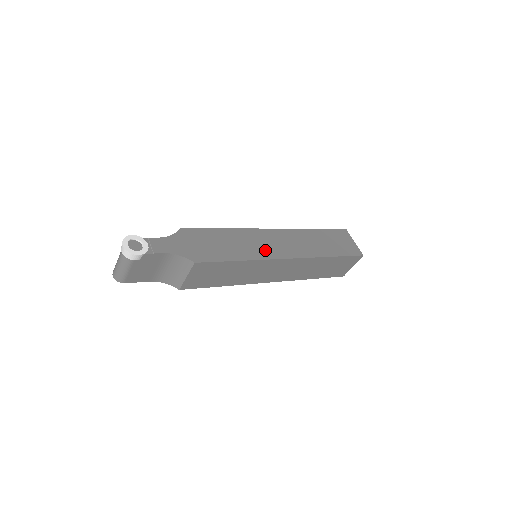
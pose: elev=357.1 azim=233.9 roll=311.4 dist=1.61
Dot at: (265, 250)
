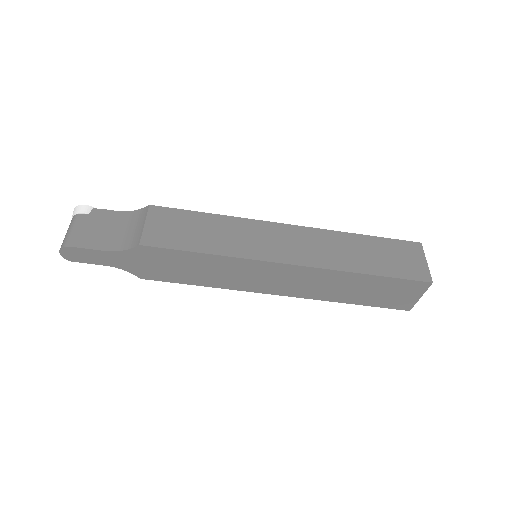
Dot at: occluded
